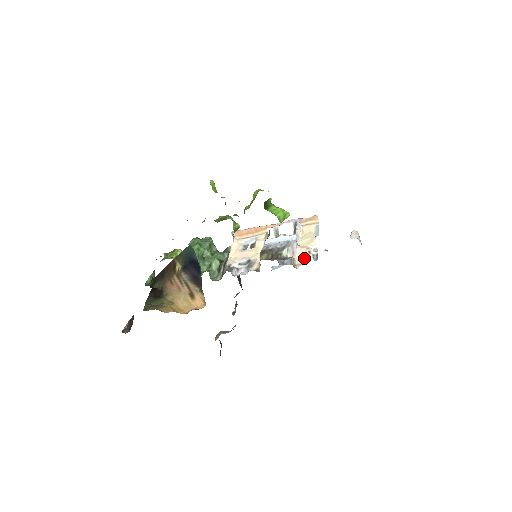
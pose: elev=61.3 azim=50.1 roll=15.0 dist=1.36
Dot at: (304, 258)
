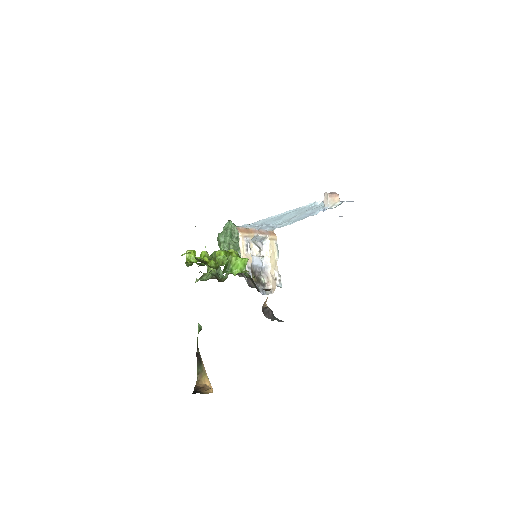
Dot at: (274, 284)
